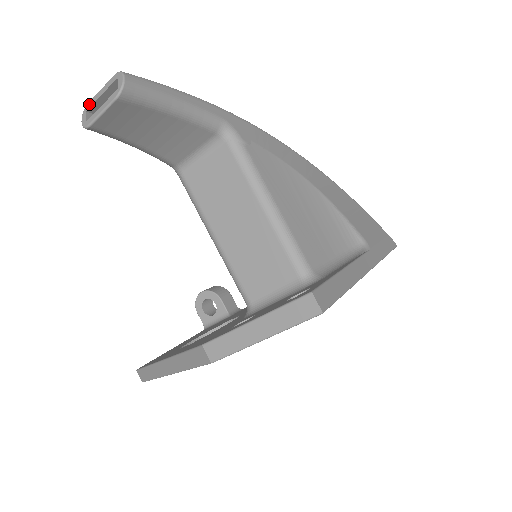
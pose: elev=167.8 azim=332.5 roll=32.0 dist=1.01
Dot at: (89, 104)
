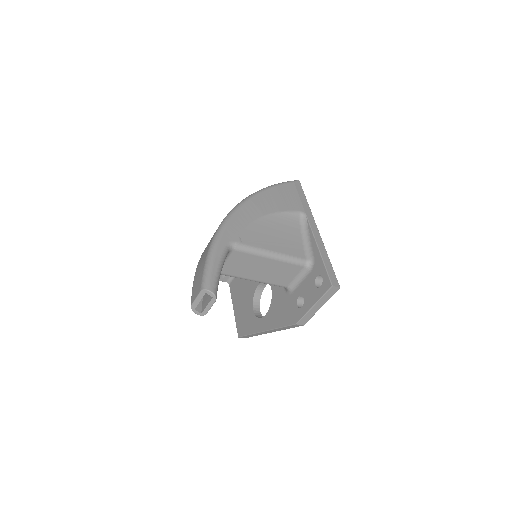
Dot at: (193, 306)
